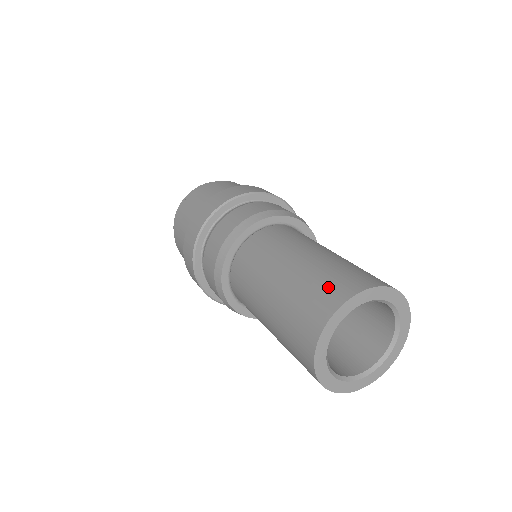
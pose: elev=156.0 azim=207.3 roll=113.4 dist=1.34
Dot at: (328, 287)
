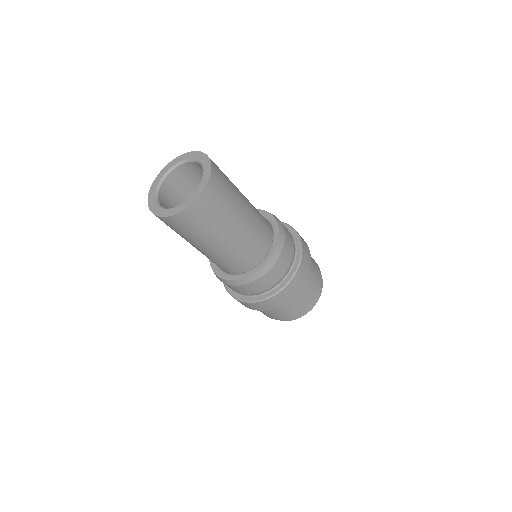
Dot at: occluded
